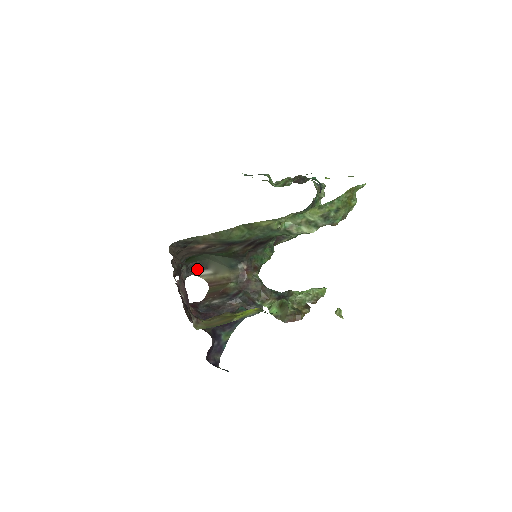
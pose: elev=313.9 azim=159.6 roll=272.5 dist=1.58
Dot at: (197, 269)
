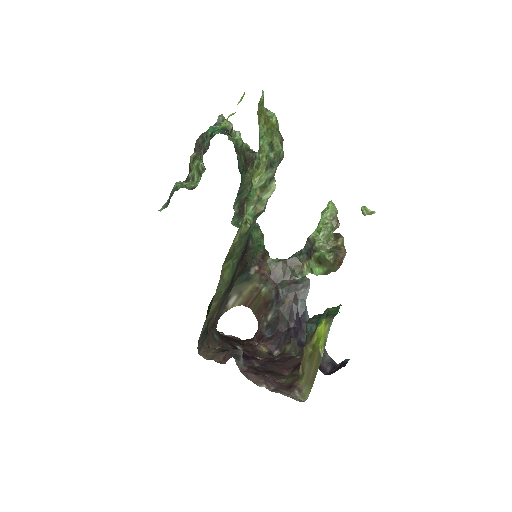
Dot at: (223, 306)
